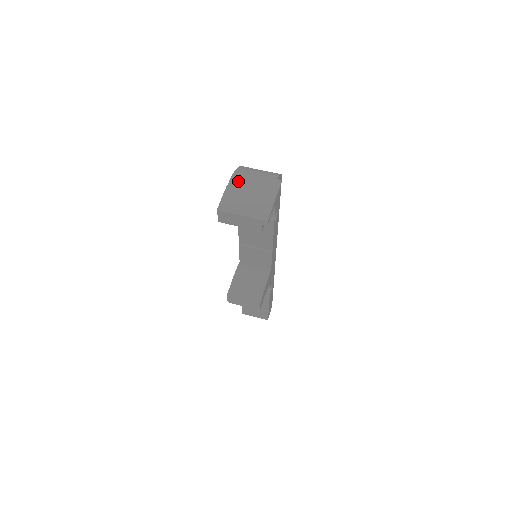
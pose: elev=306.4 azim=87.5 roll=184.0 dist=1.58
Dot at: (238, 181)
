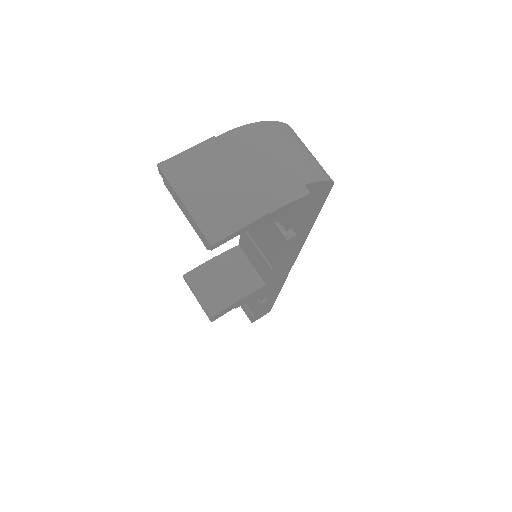
Dot at: (238, 142)
